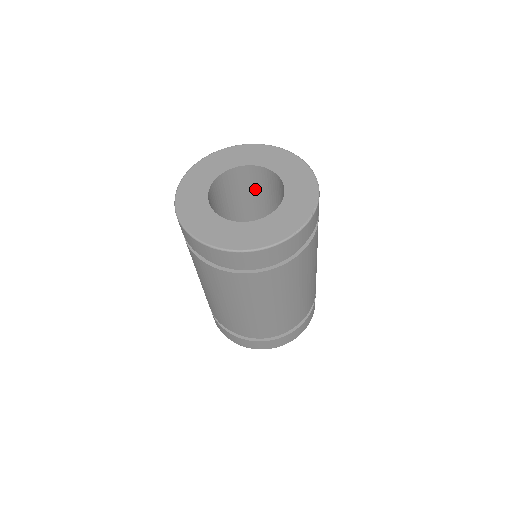
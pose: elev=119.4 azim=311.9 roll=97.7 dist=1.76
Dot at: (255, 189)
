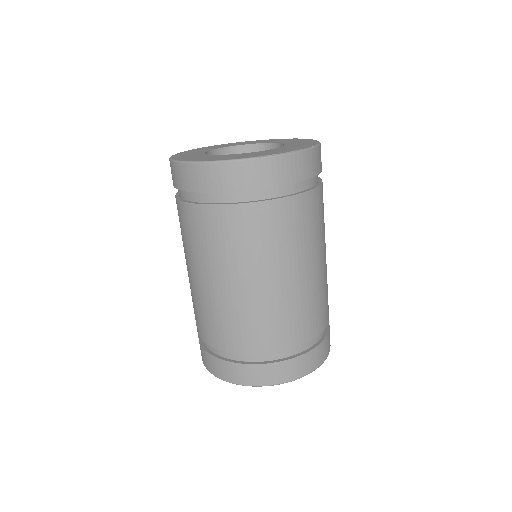
Dot at: occluded
